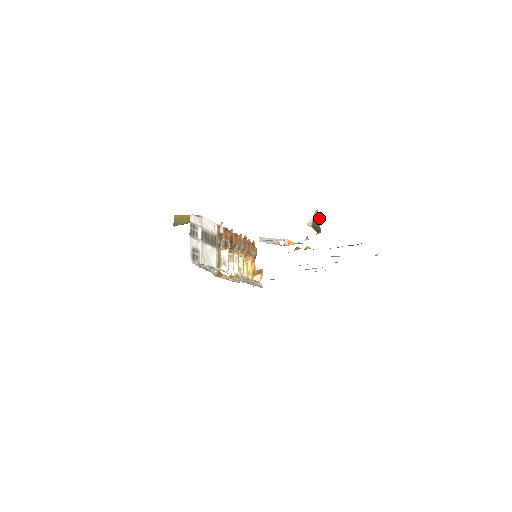
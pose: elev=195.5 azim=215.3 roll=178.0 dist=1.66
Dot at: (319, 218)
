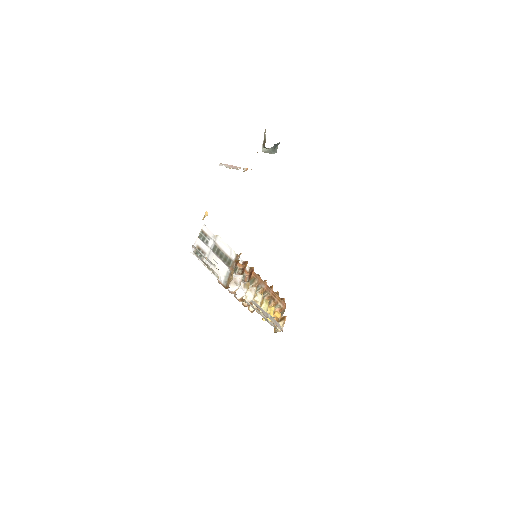
Dot at: occluded
